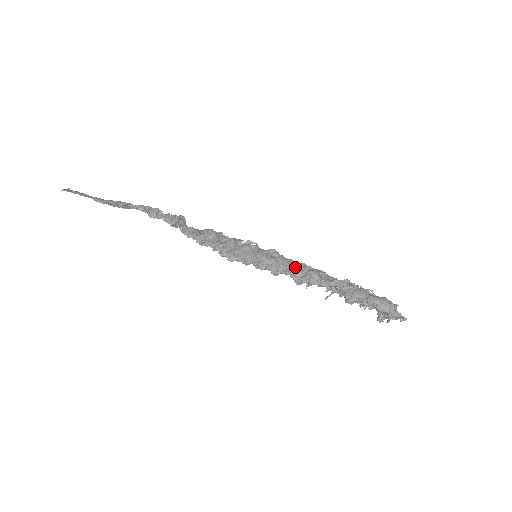
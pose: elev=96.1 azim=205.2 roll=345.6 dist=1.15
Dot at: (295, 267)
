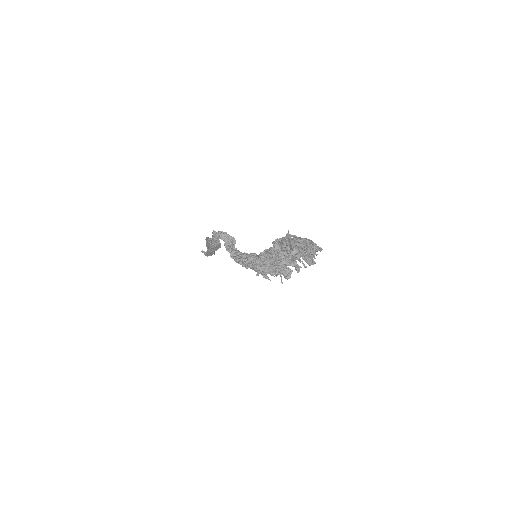
Dot at: occluded
